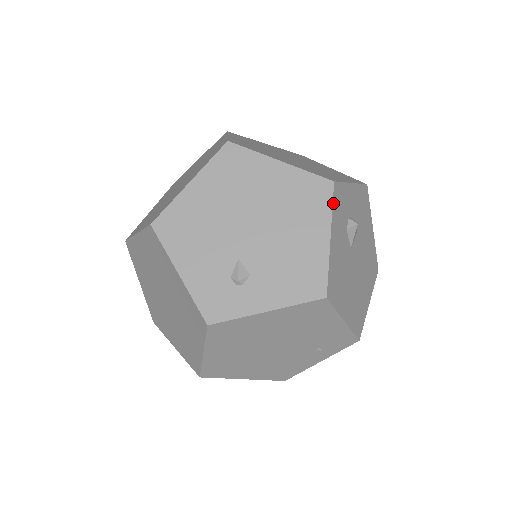
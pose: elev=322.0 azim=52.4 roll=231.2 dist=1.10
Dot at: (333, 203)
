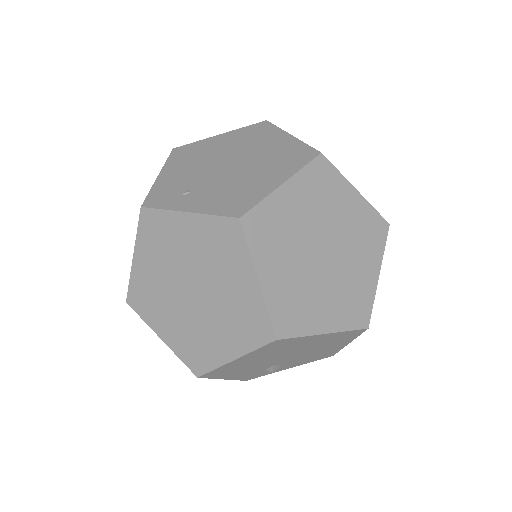
Dot at: (361, 333)
